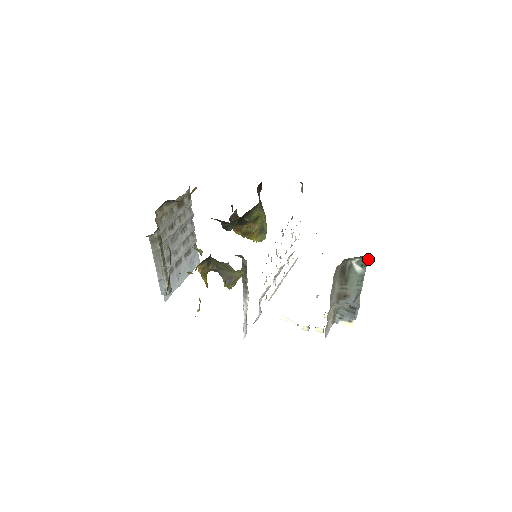
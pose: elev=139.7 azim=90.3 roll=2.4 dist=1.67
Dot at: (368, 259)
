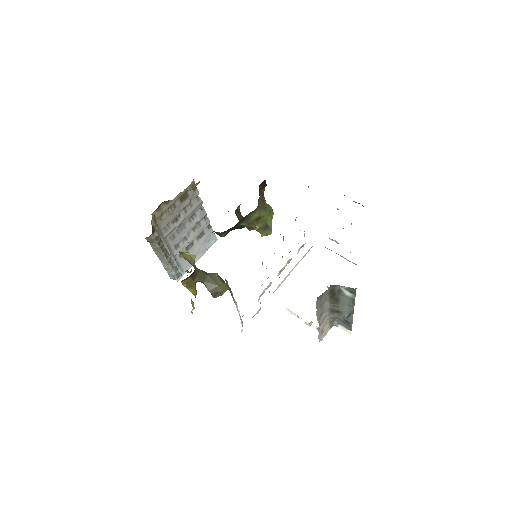
Dot at: occluded
